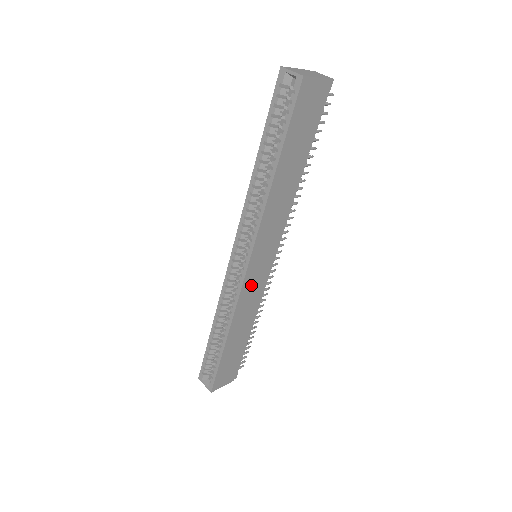
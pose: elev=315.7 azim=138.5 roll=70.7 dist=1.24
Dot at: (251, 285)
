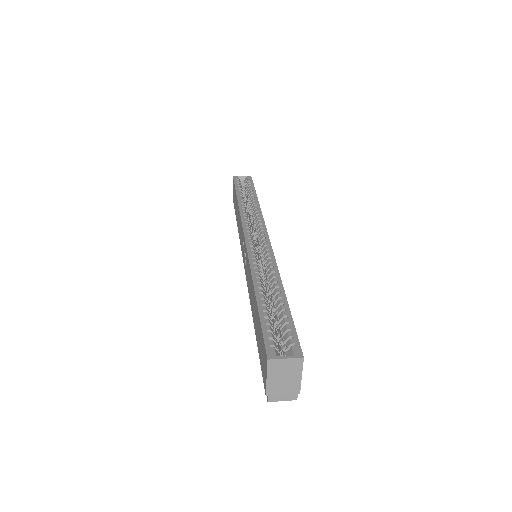
Dot at: occluded
